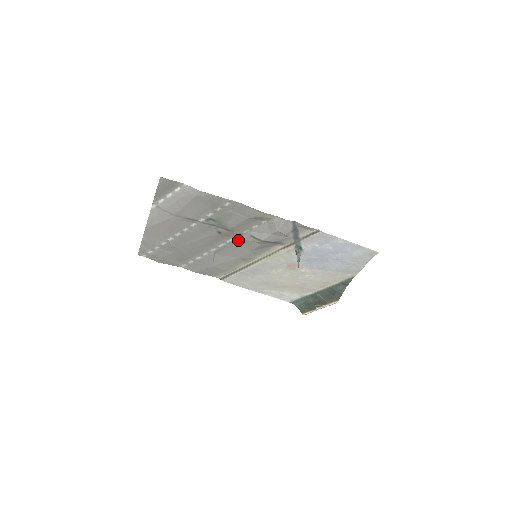
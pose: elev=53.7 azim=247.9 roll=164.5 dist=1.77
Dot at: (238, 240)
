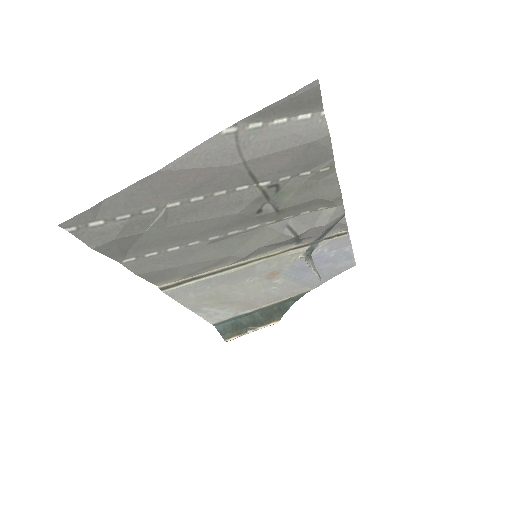
Dot at: (263, 228)
